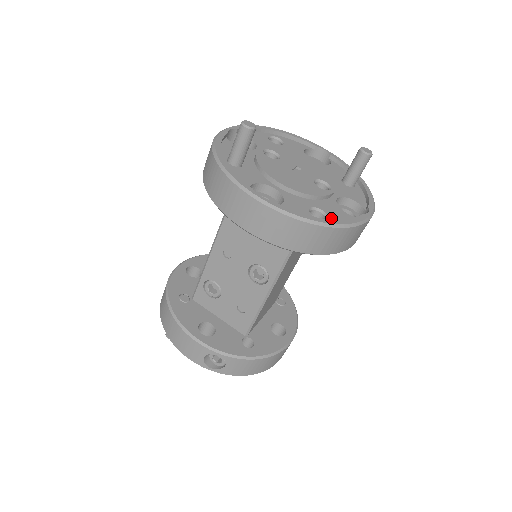
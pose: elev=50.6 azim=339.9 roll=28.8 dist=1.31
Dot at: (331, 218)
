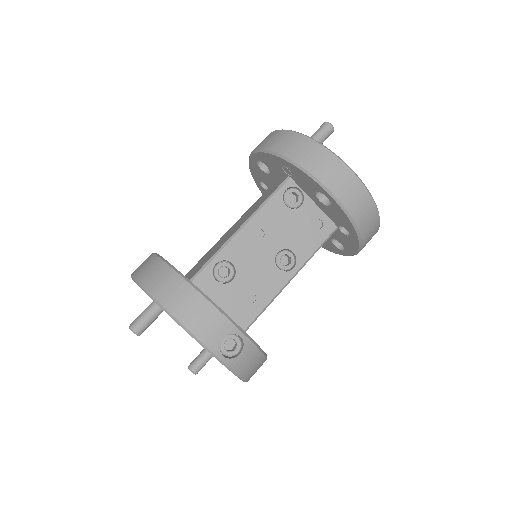
Dot at: occluded
